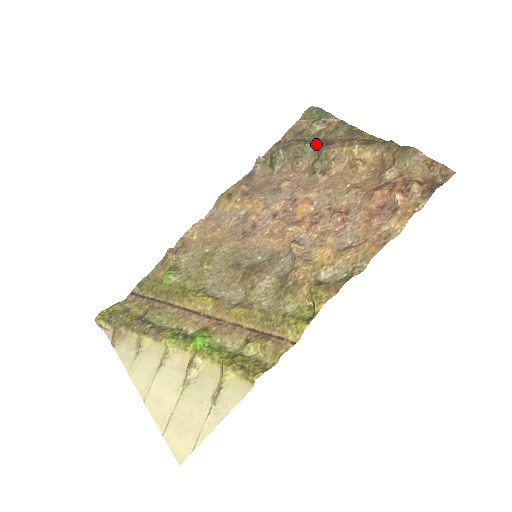
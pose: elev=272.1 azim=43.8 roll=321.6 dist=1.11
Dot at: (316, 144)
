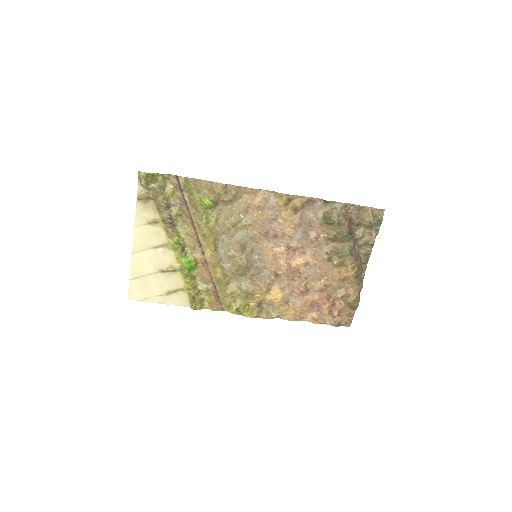
Dot at: (350, 241)
